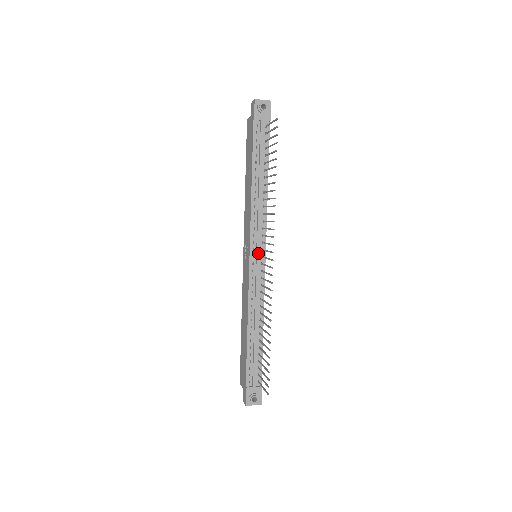
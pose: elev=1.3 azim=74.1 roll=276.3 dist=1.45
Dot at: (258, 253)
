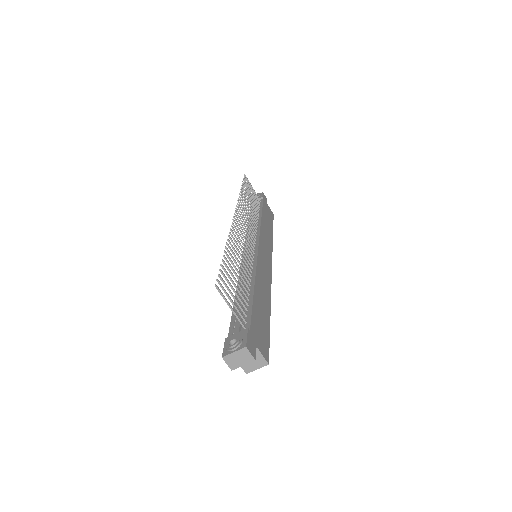
Dot at: occluded
